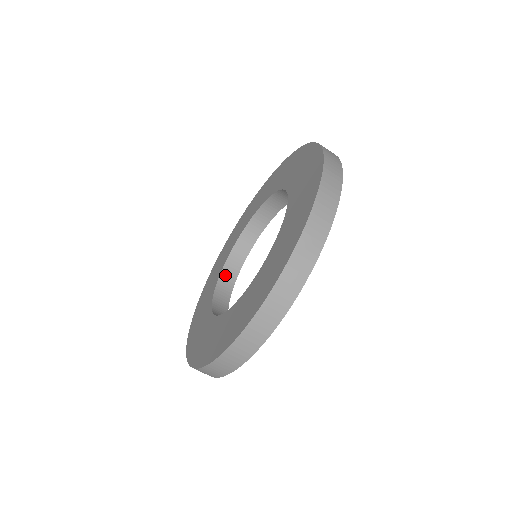
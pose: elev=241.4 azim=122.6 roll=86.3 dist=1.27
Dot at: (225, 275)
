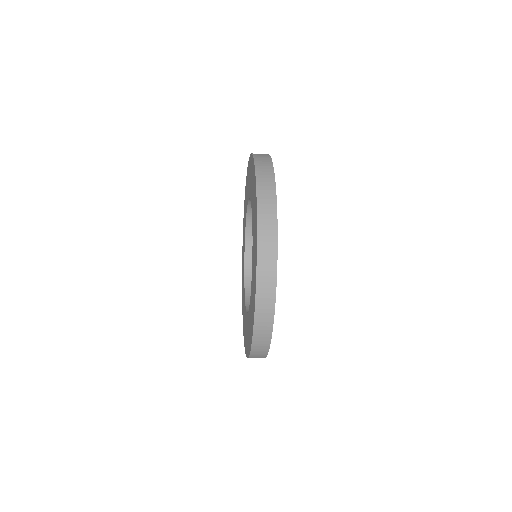
Dot at: (251, 208)
